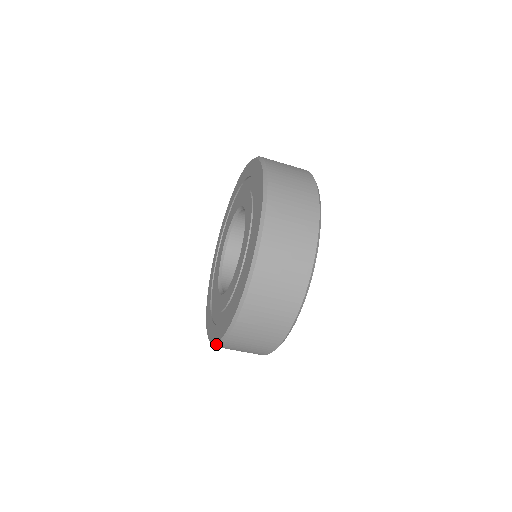
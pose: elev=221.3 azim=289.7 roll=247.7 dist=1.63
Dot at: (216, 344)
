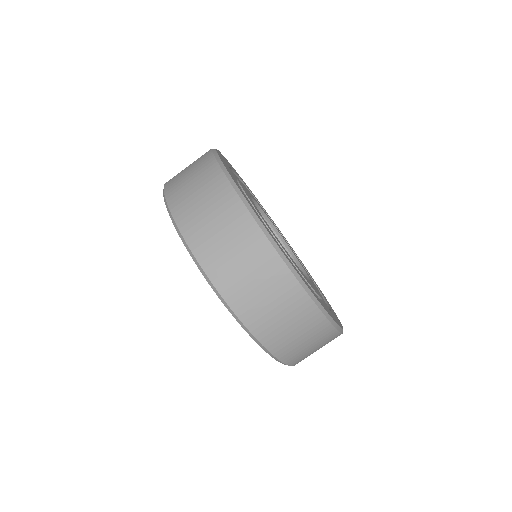
Dot at: (185, 245)
